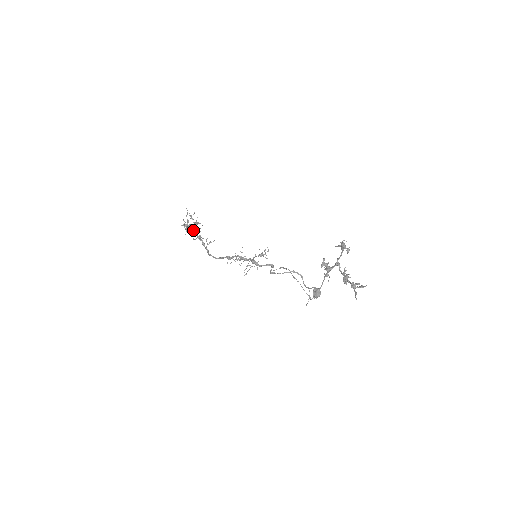
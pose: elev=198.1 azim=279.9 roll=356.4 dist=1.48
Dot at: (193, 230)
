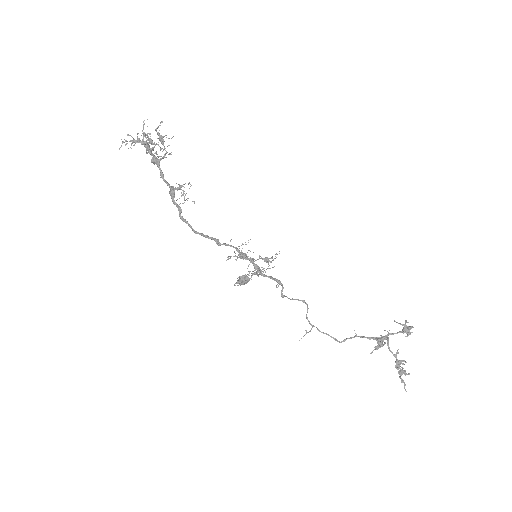
Dot at: (157, 161)
